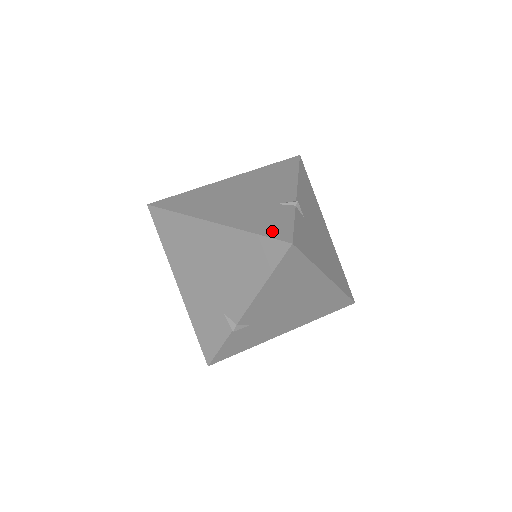
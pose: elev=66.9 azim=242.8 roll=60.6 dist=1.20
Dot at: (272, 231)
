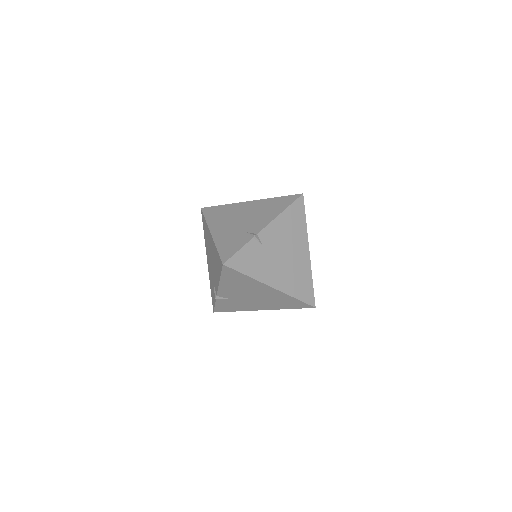
Dot at: occluded
